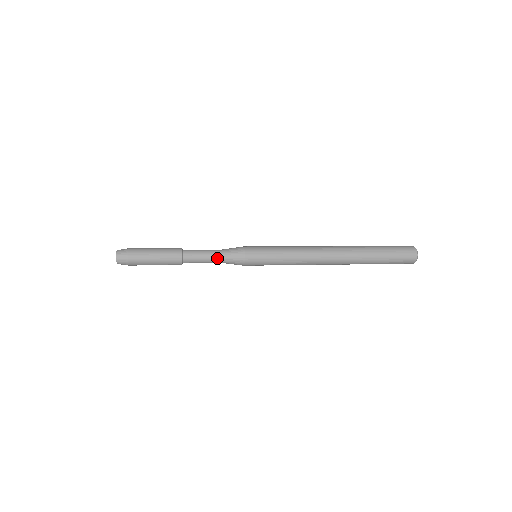
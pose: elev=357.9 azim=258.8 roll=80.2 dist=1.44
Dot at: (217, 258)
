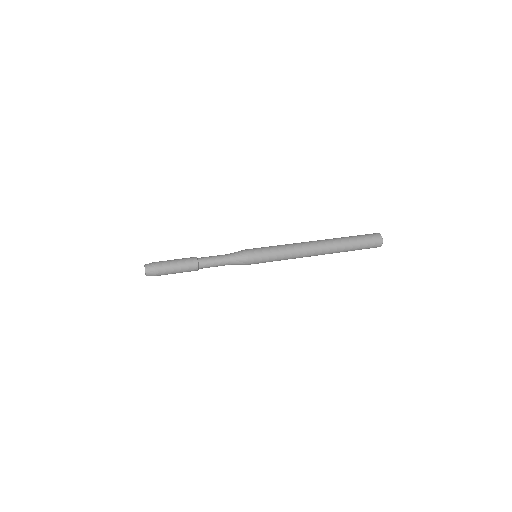
Dot at: (226, 264)
